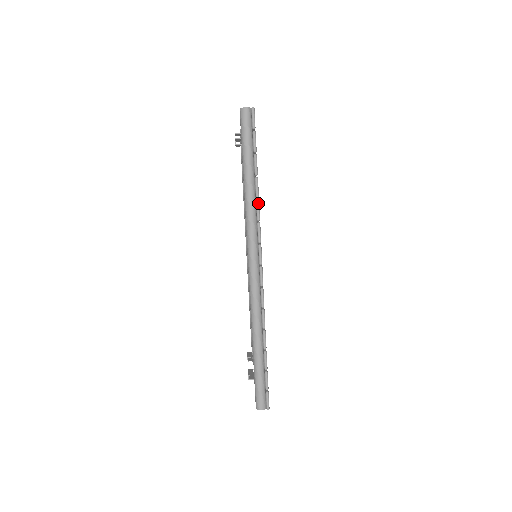
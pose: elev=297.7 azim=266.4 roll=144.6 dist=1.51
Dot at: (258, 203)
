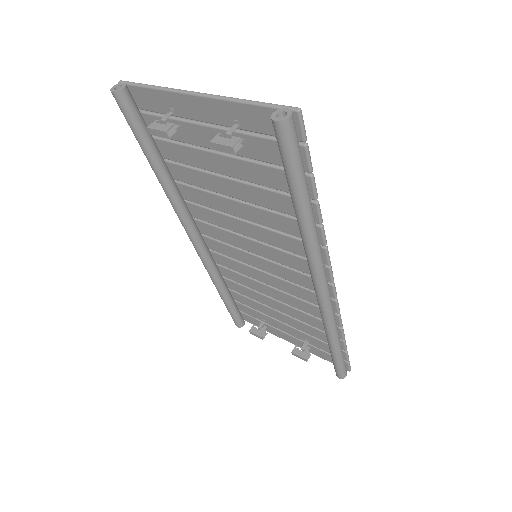
Dot at: occluded
